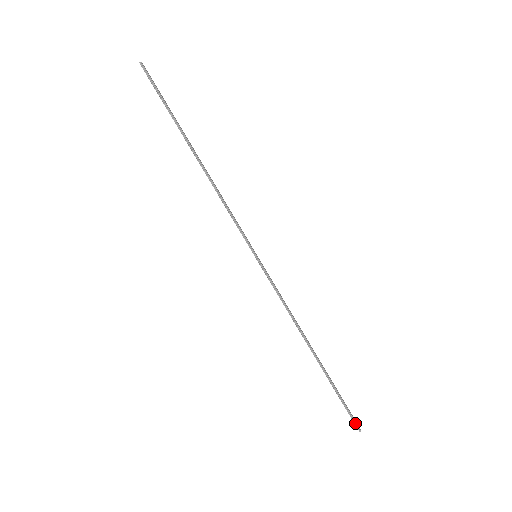
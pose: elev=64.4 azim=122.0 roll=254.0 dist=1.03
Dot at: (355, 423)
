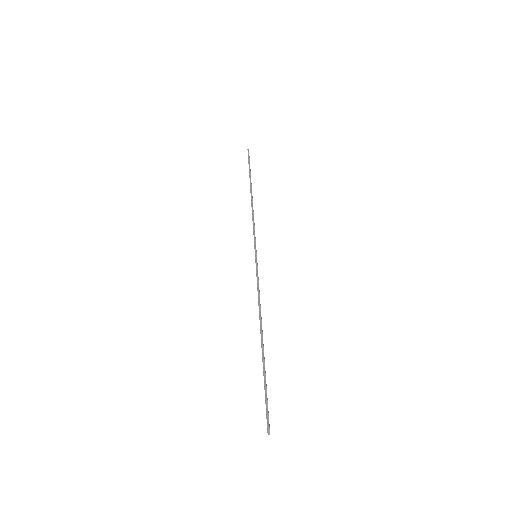
Dot at: (268, 422)
